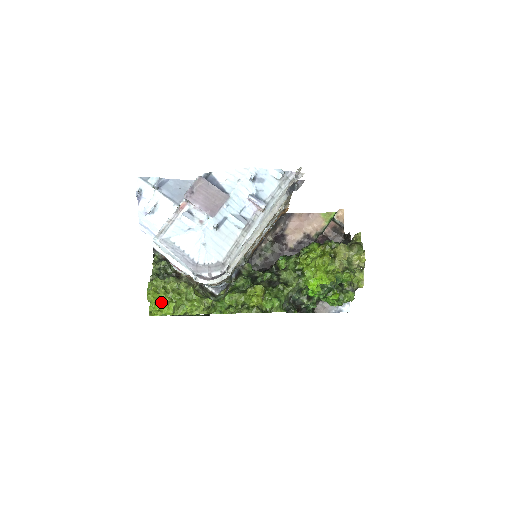
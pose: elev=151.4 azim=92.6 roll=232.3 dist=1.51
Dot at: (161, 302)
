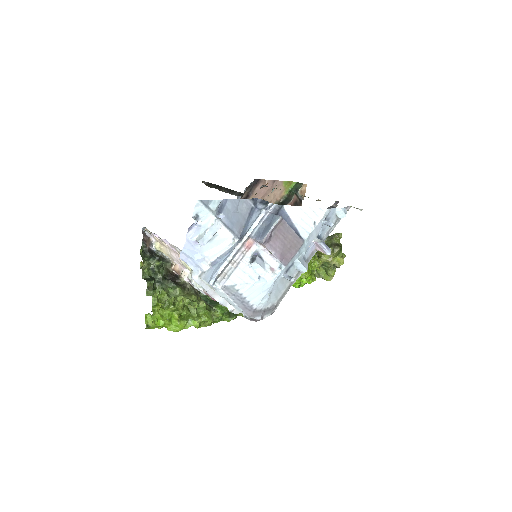
Dot at: (169, 320)
